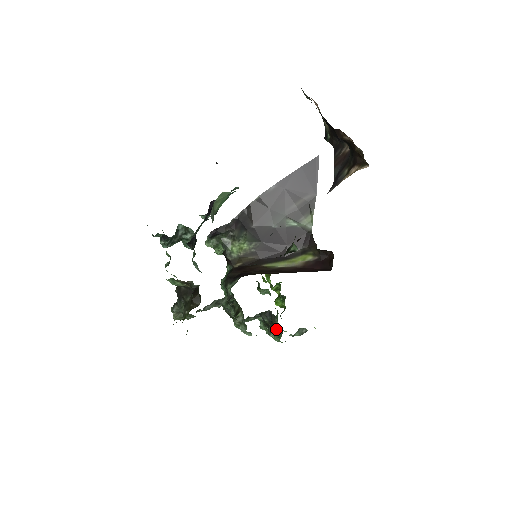
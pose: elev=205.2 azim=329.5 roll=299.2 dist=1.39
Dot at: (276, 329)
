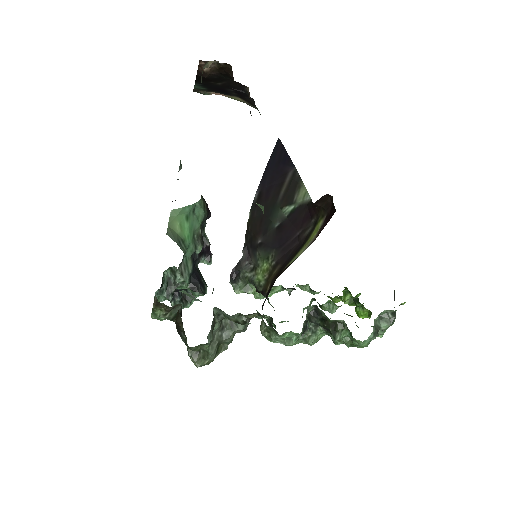
Dot at: (336, 325)
